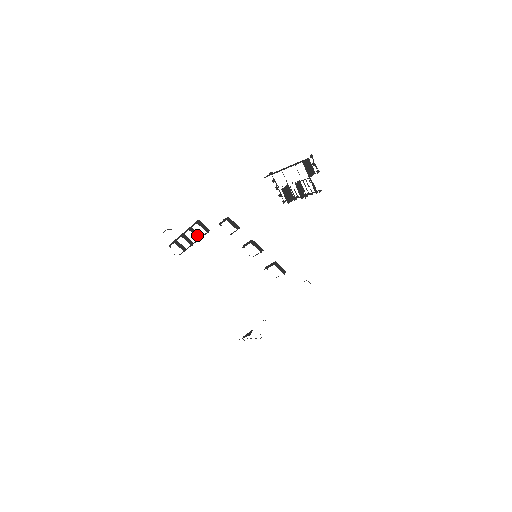
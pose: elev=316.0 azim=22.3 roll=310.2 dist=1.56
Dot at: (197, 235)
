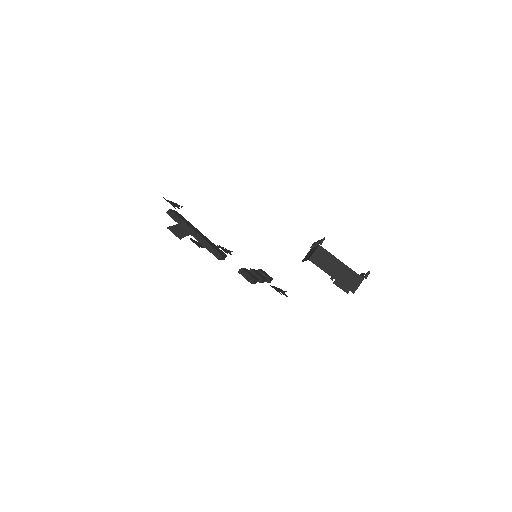
Dot at: occluded
